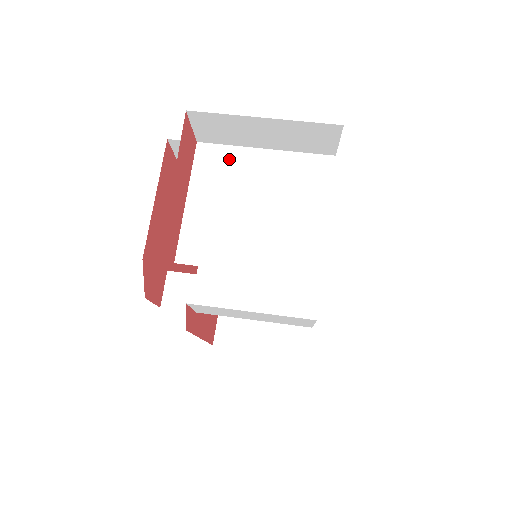
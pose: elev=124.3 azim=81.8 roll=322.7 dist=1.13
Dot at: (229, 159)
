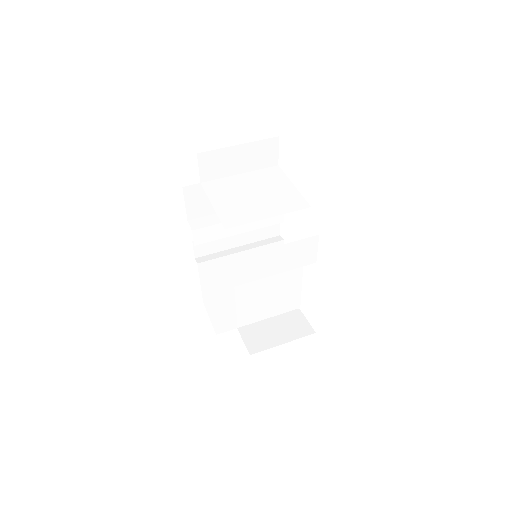
Dot at: (224, 183)
